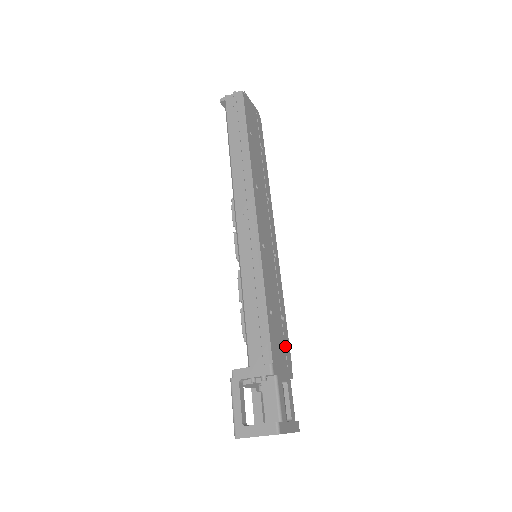
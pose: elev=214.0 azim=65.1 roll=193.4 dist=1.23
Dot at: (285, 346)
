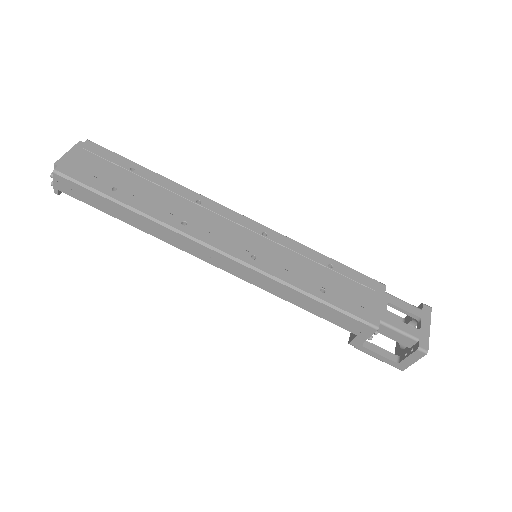
Dot at: (356, 281)
